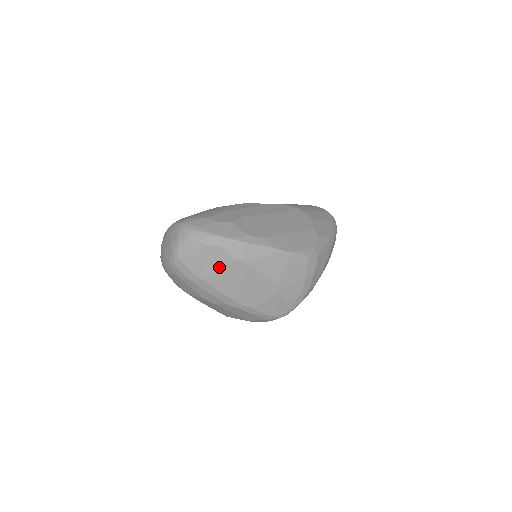
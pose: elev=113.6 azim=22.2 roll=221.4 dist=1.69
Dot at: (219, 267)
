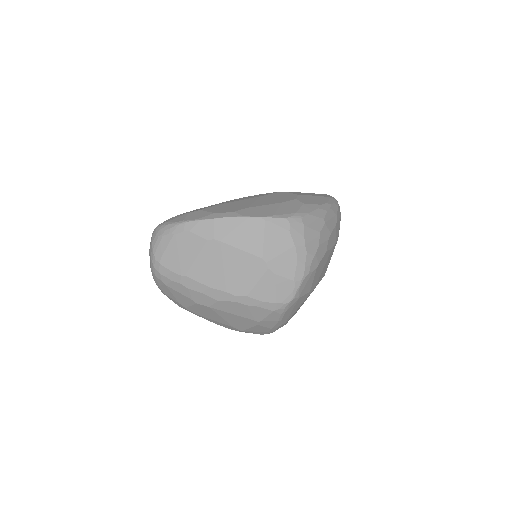
Dot at: (194, 255)
